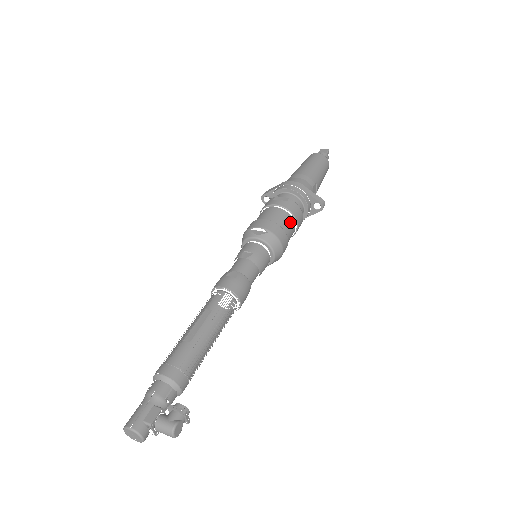
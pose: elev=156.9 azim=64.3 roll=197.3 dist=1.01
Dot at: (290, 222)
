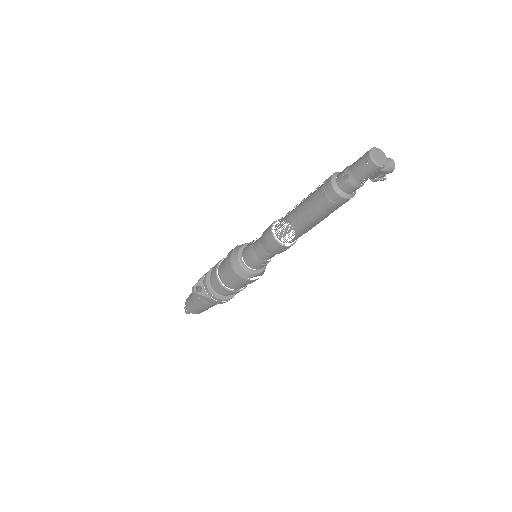
Dot at: occluded
